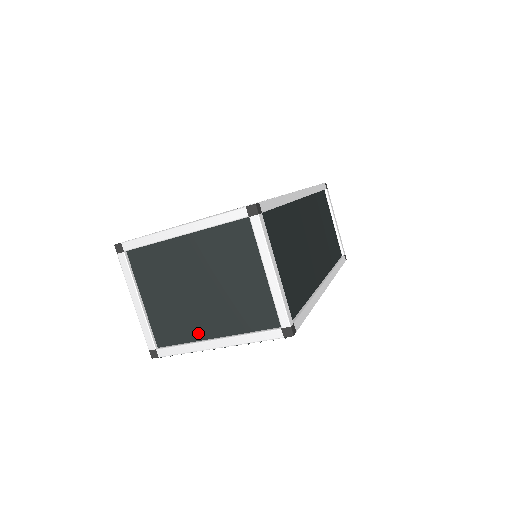
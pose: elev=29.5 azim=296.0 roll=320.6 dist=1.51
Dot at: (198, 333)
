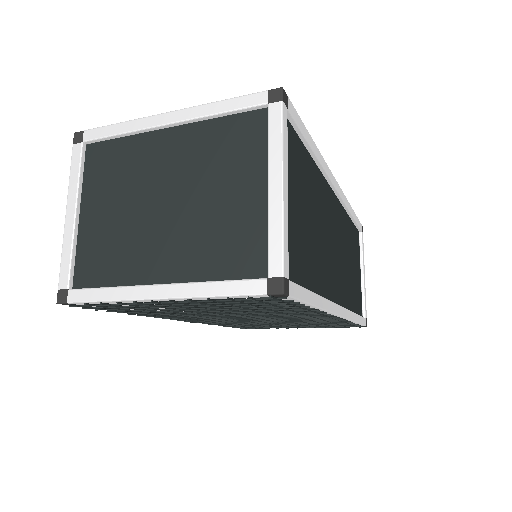
Dot at: (138, 274)
